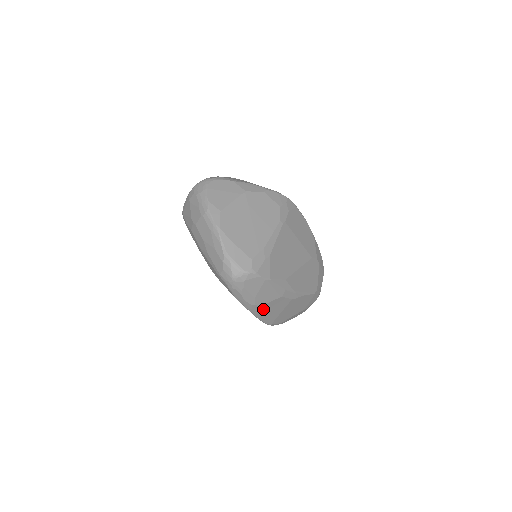
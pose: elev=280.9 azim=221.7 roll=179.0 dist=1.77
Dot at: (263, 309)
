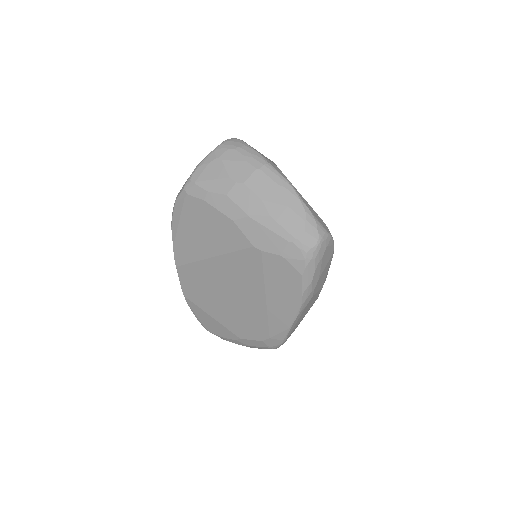
Dot at: (308, 304)
